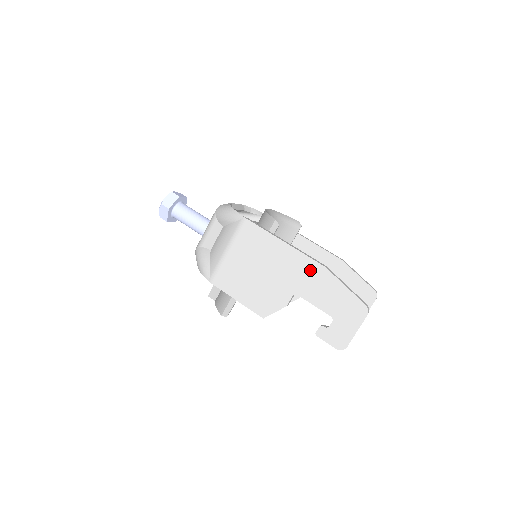
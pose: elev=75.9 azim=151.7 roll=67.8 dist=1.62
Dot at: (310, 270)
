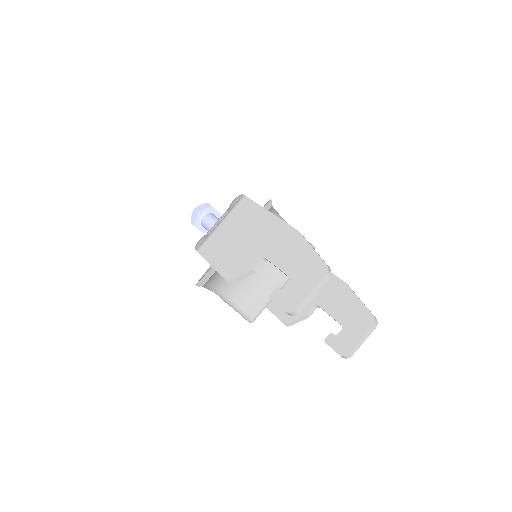
Dot at: (284, 234)
